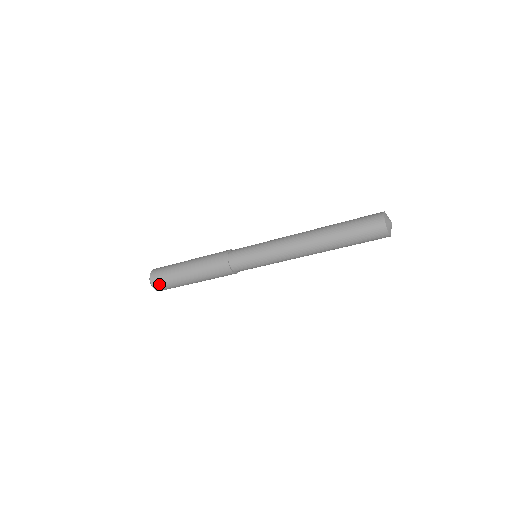
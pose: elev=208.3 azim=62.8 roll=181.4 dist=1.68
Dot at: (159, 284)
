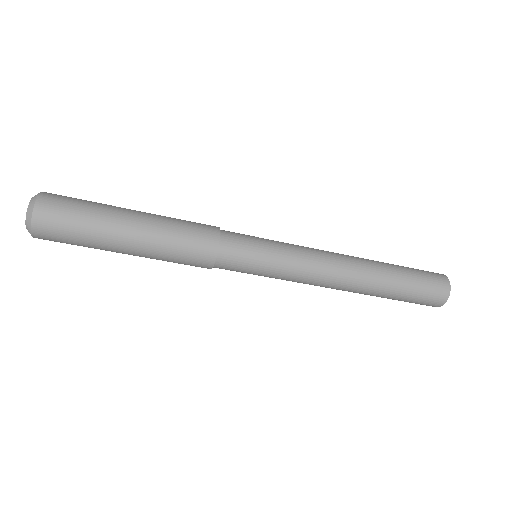
Dot at: (51, 230)
